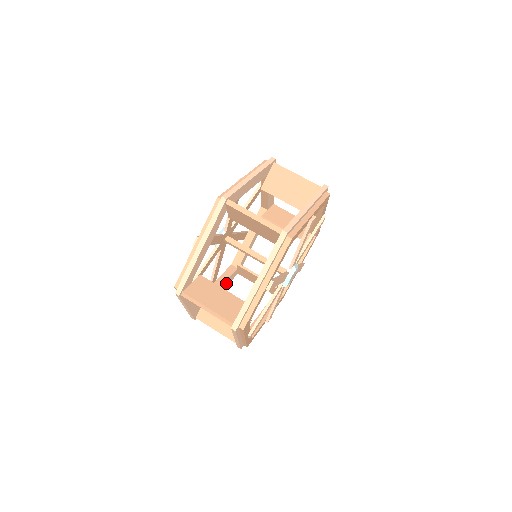
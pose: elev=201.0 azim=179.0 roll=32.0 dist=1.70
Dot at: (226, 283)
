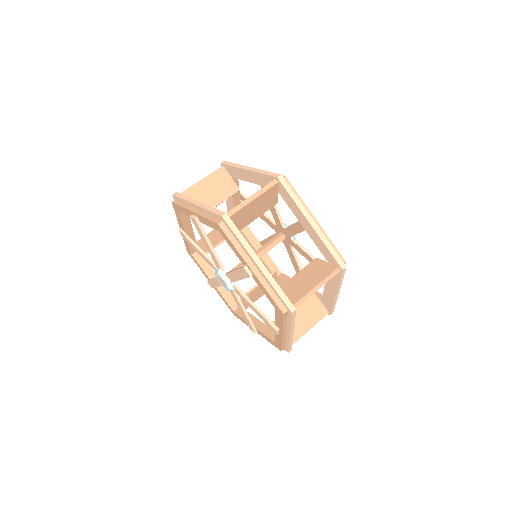
Dot at: occluded
